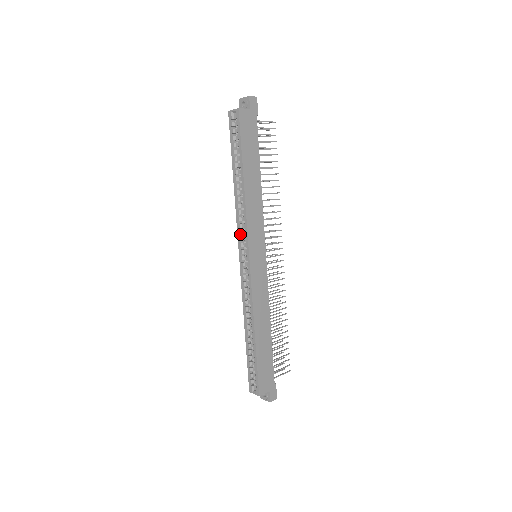
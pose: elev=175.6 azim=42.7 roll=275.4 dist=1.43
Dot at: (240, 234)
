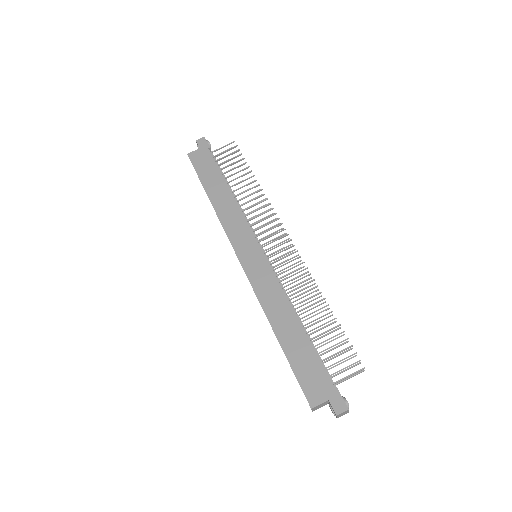
Dot at: occluded
